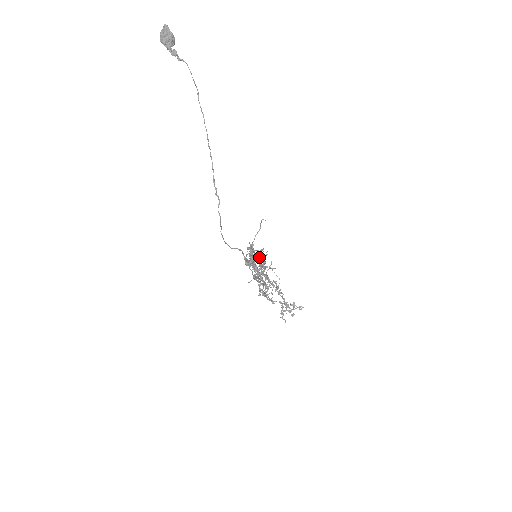
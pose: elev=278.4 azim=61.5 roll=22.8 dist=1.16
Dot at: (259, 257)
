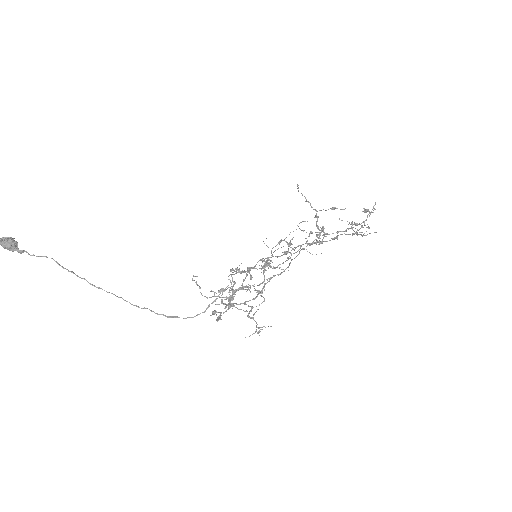
Dot at: (250, 267)
